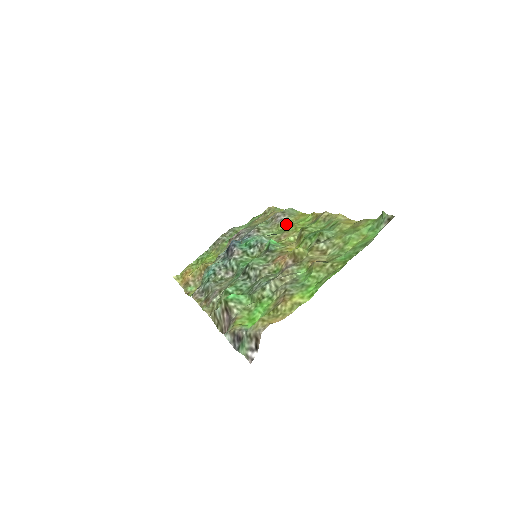
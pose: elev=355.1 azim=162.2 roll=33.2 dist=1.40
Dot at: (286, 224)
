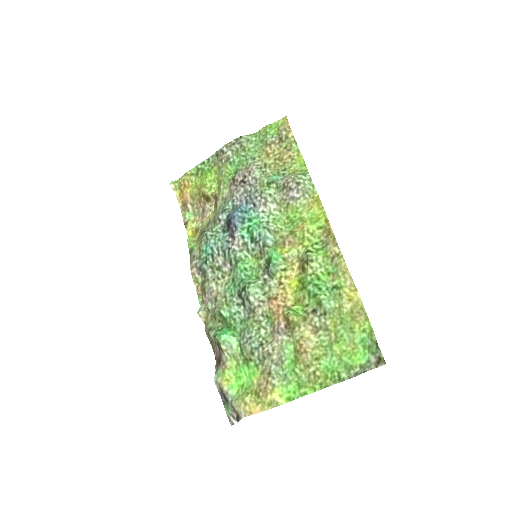
Dot at: (296, 209)
